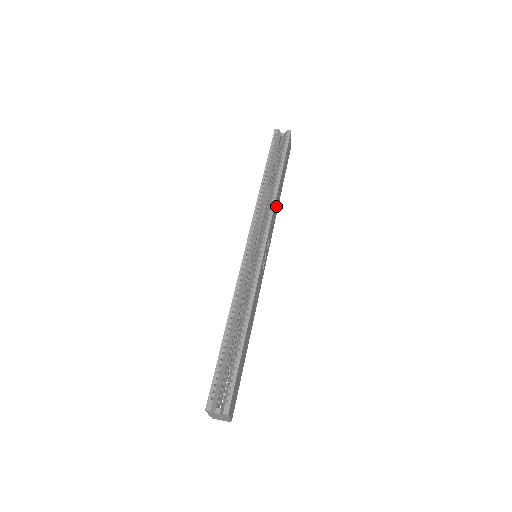
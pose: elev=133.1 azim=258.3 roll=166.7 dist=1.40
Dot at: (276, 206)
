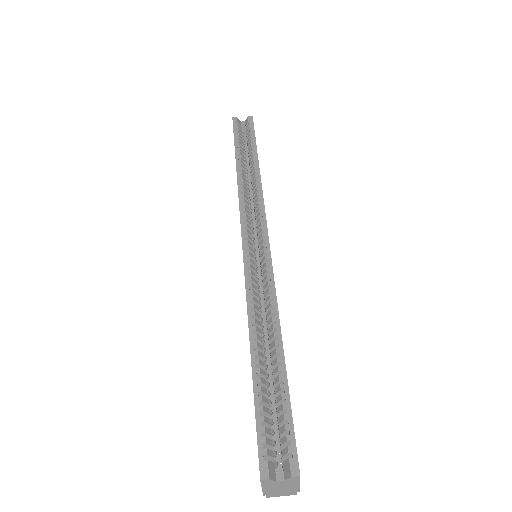
Dot at: occluded
